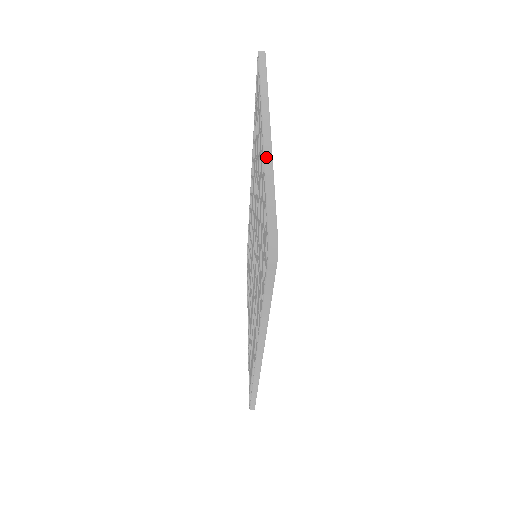
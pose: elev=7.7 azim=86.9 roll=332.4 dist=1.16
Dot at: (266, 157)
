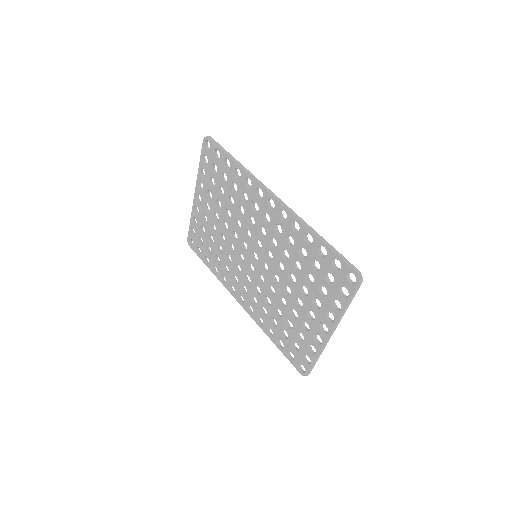
Dot at: (323, 348)
